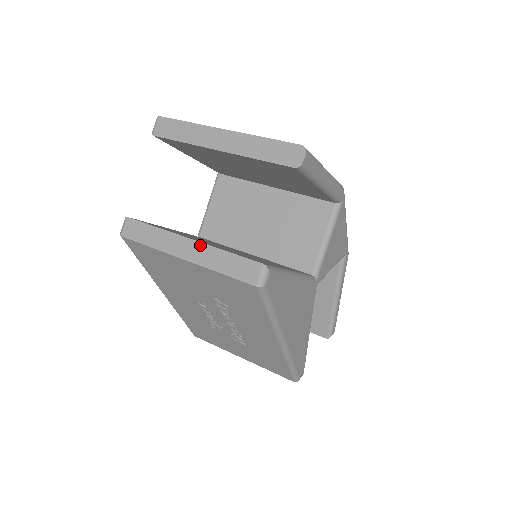
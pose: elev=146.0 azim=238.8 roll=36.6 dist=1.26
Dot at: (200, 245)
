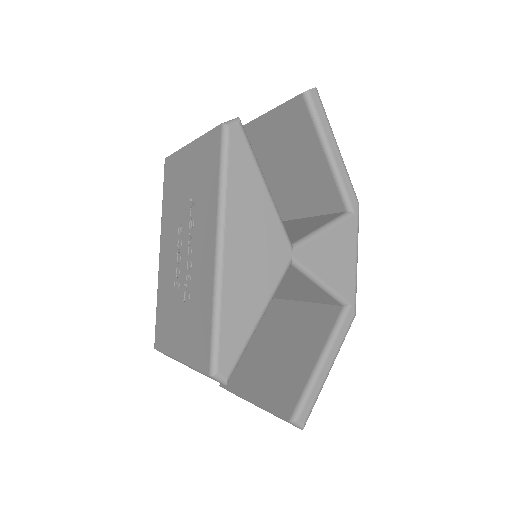
Dot at: occluded
